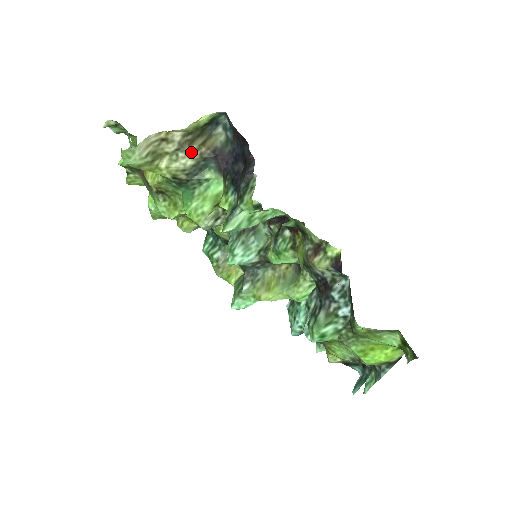
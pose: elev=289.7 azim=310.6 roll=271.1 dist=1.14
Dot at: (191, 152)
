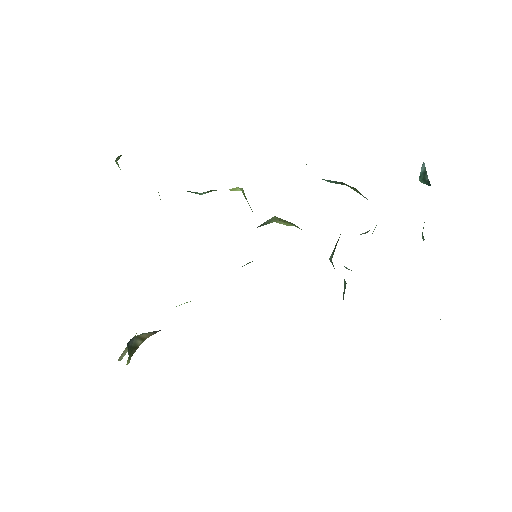
Dot at: occluded
